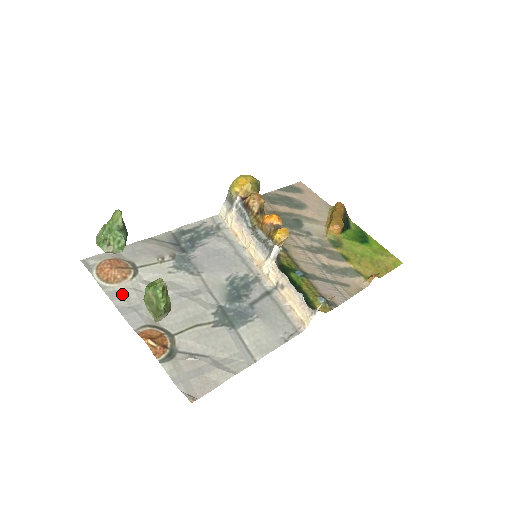
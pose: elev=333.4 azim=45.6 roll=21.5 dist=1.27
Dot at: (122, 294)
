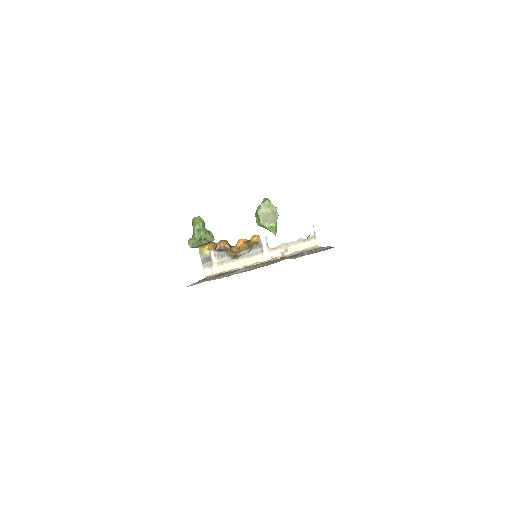
Dot at: occluded
